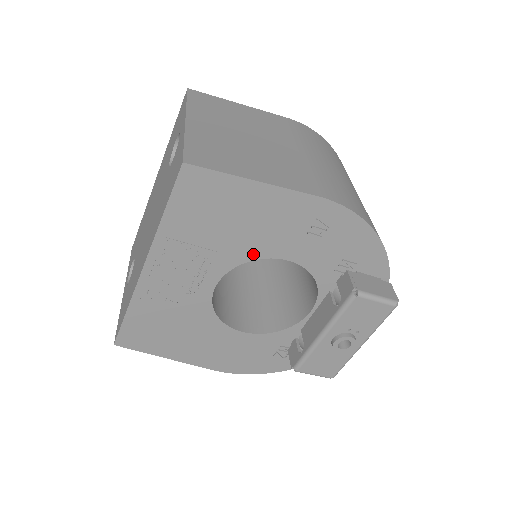
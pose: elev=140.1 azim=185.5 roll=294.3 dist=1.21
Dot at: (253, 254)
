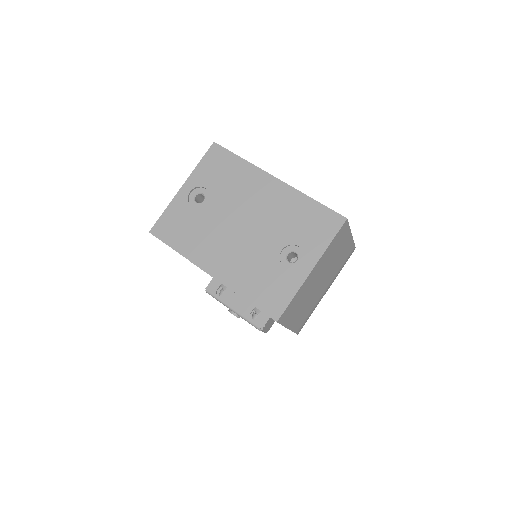
Dot at: occluded
